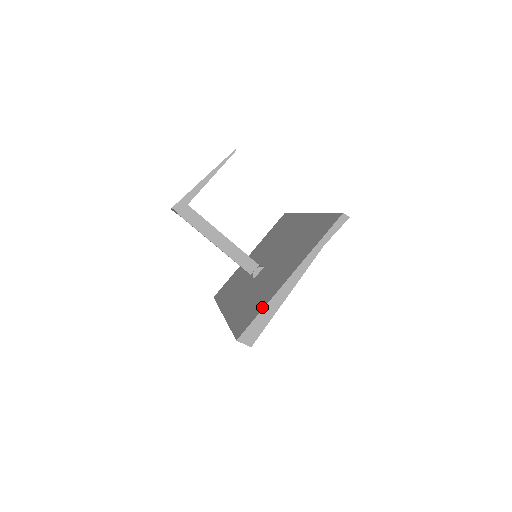
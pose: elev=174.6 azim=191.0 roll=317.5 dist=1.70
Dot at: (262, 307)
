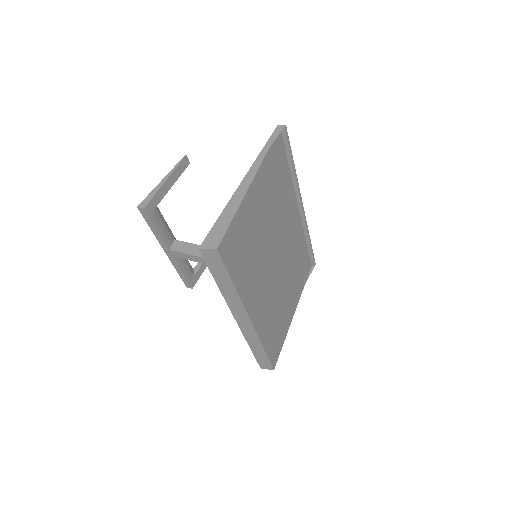
Dot at: occluded
